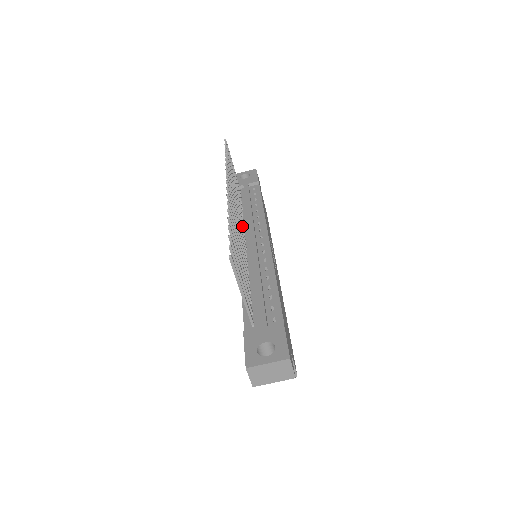
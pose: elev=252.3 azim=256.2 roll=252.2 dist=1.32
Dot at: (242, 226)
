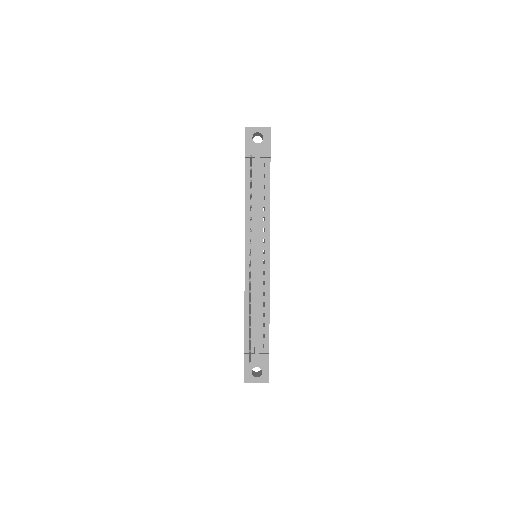
Dot at: occluded
